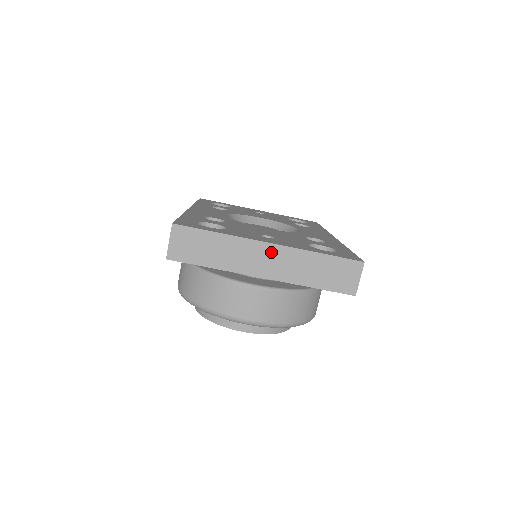
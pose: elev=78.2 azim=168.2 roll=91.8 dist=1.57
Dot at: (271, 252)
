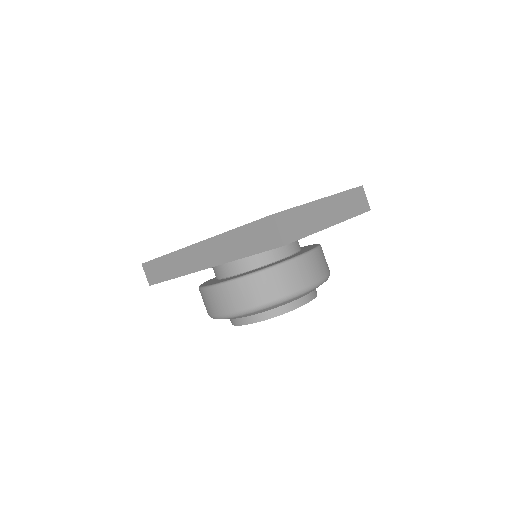
Dot at: (327, 204)
